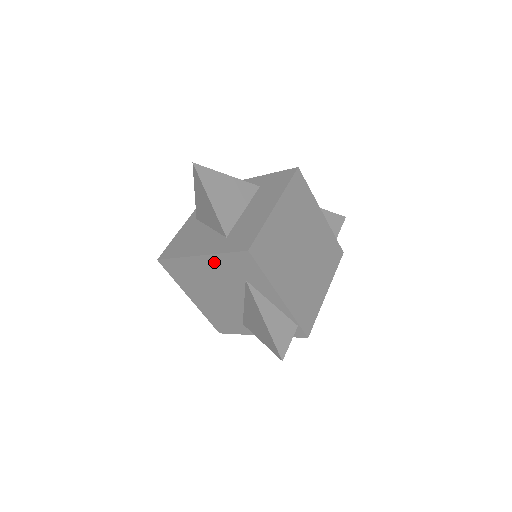
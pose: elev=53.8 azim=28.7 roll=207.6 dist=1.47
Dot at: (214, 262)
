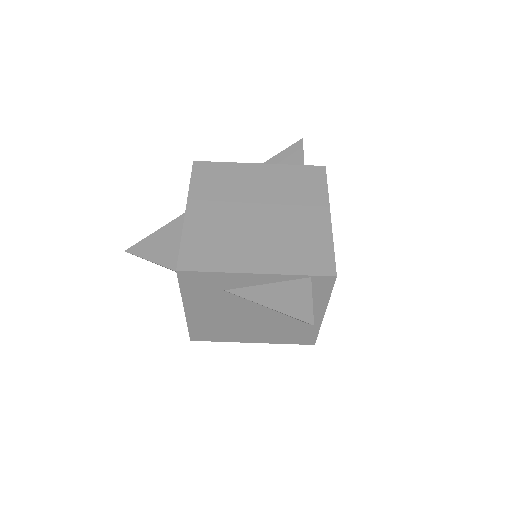
Dot at: (194, 303)
